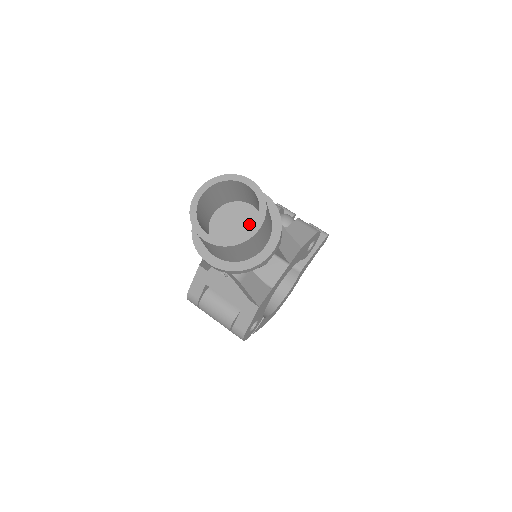
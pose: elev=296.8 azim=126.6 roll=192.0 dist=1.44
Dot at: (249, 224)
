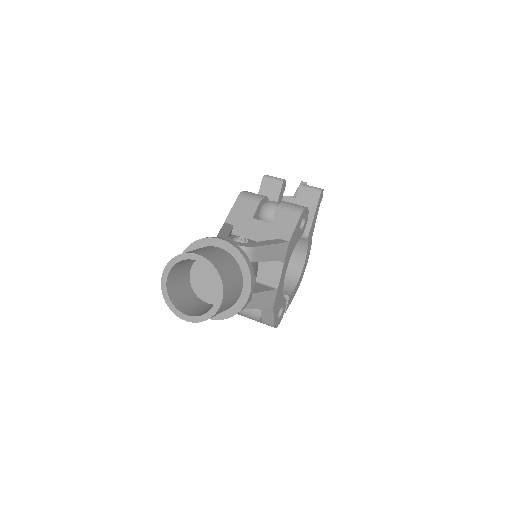
Dot at: occluded
